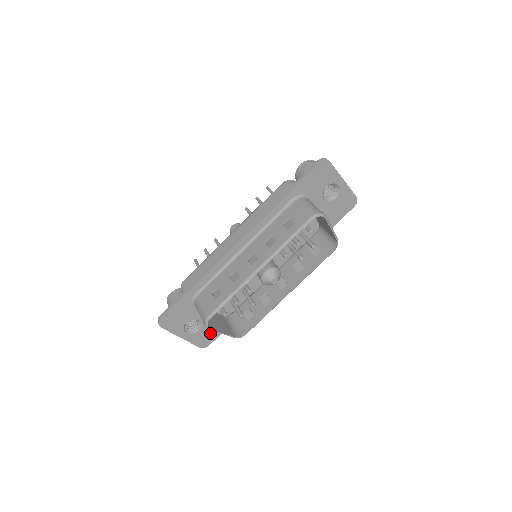
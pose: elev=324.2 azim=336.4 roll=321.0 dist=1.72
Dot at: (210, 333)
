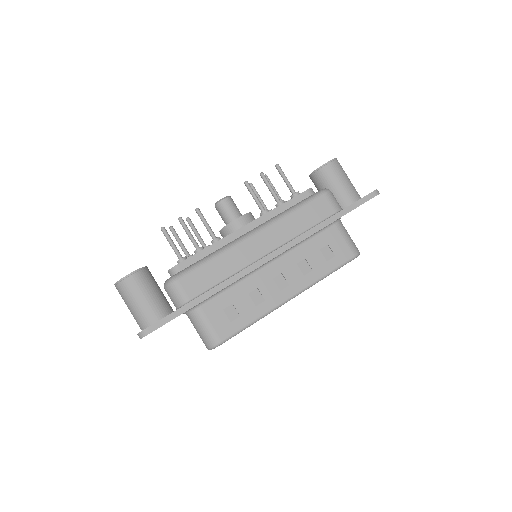
Dot at: occluded
